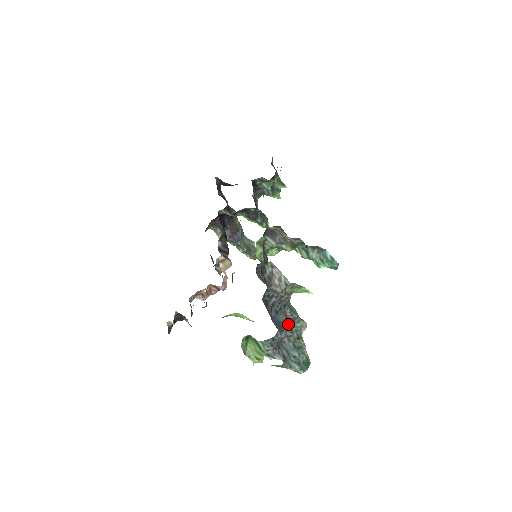
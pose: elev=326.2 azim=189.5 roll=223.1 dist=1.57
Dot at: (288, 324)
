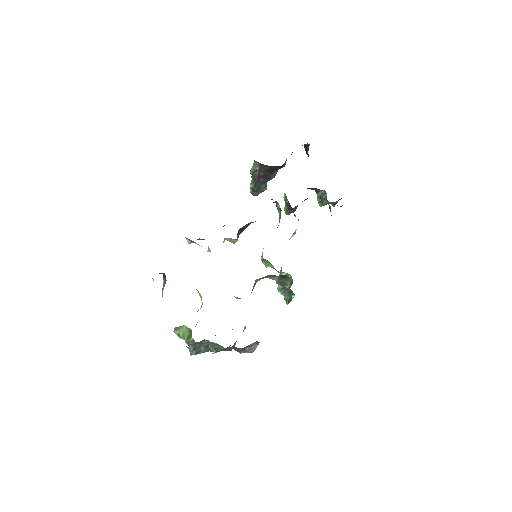
Dot at: occluded
